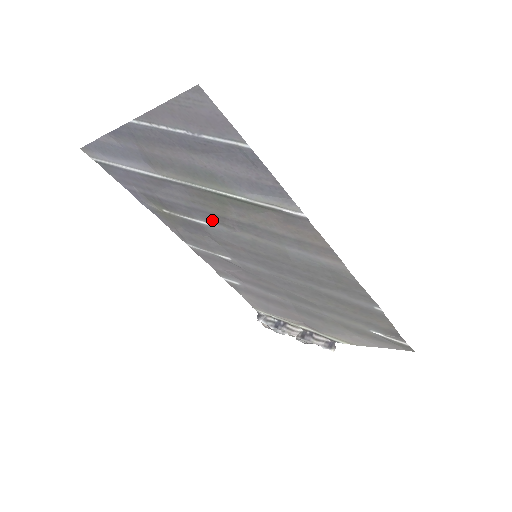
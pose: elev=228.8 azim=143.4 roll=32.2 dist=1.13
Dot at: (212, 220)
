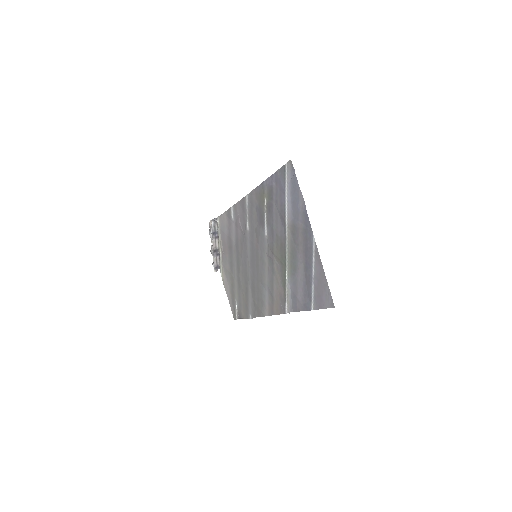
Dot at: (269, 240)
